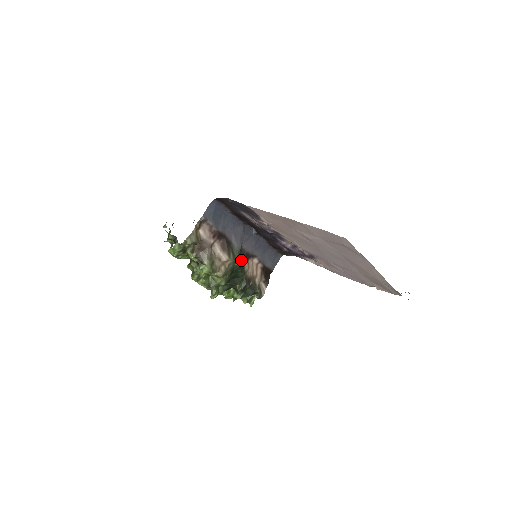
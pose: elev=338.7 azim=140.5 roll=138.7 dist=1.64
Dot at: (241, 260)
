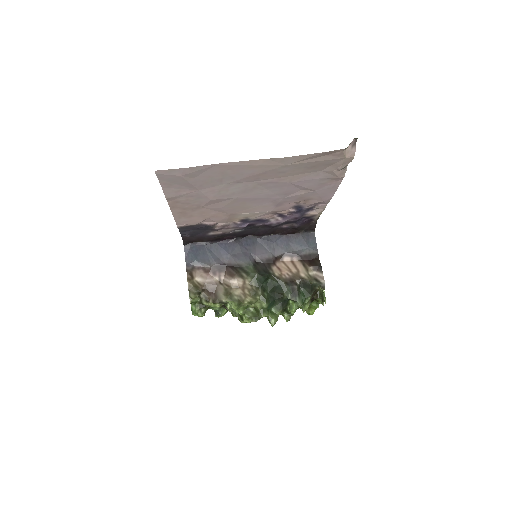
Dot at: (262, 271)
